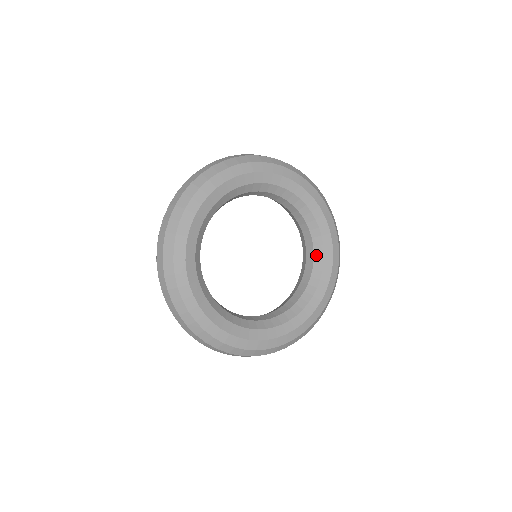
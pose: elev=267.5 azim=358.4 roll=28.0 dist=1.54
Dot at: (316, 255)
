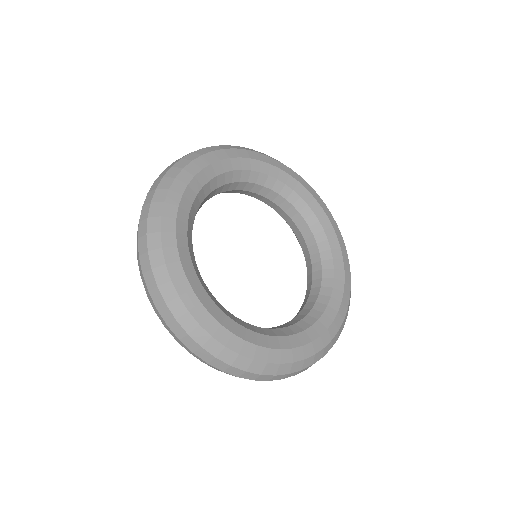
Dot at: (274, 188)
